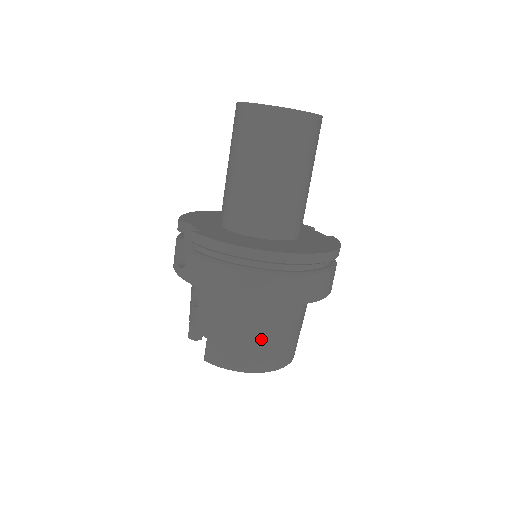
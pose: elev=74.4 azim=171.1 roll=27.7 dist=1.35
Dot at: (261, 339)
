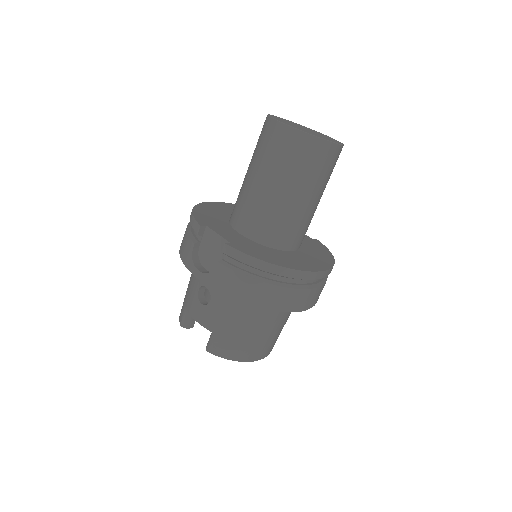
Dot at: (264, 335)
